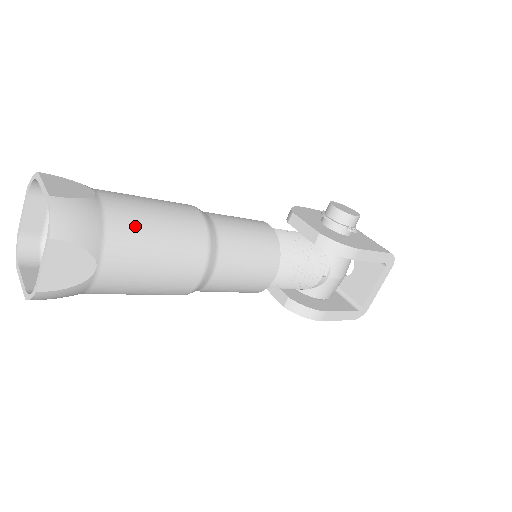
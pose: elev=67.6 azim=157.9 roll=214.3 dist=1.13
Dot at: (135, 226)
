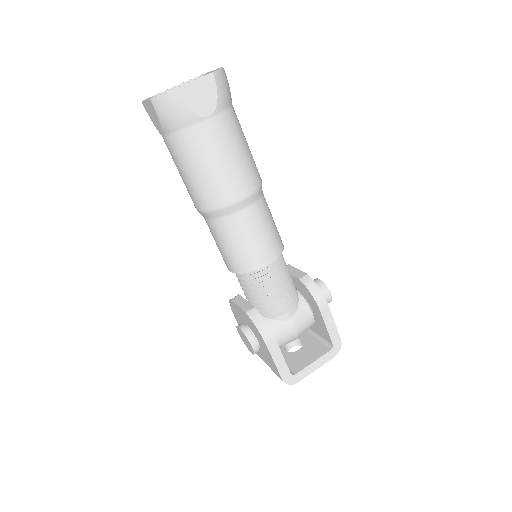
Dot at: (239, 128)
